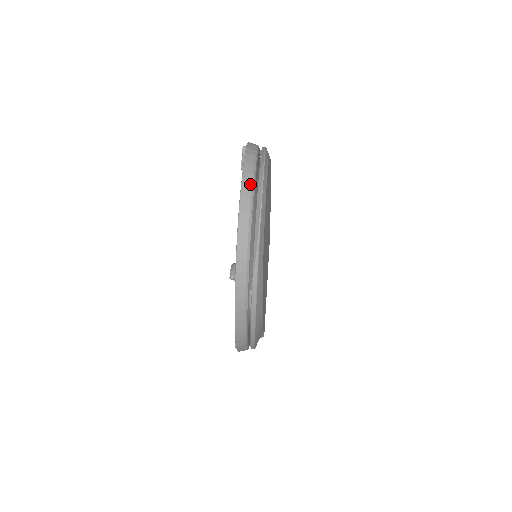
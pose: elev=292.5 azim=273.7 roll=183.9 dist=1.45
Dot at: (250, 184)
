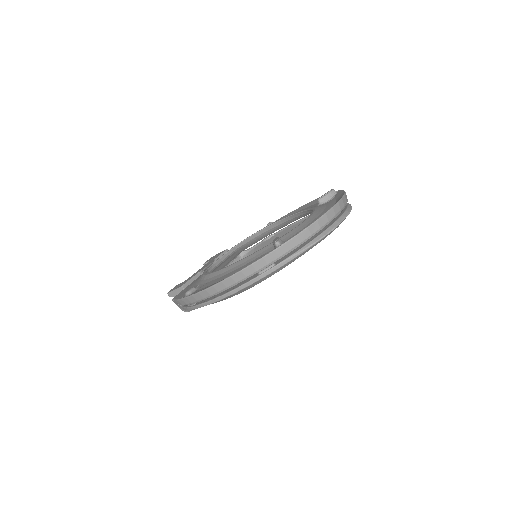
Dot at: (340, 209)
